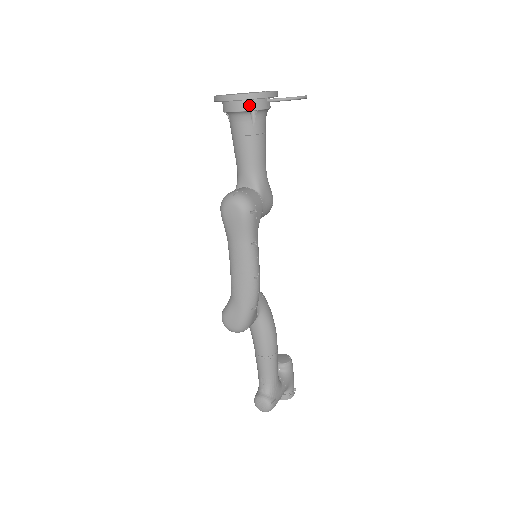
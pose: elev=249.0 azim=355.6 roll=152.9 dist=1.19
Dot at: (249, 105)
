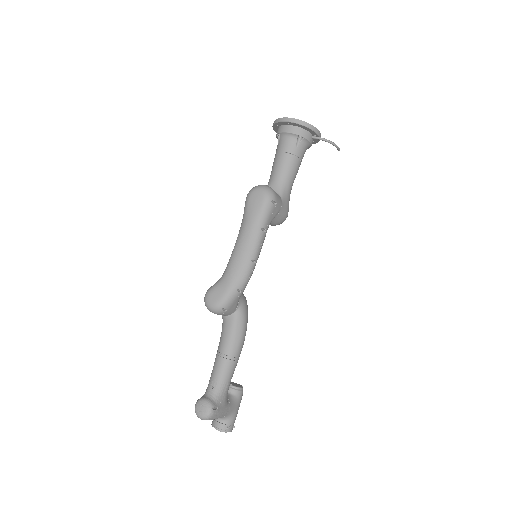
Dot at: (299, 131)
